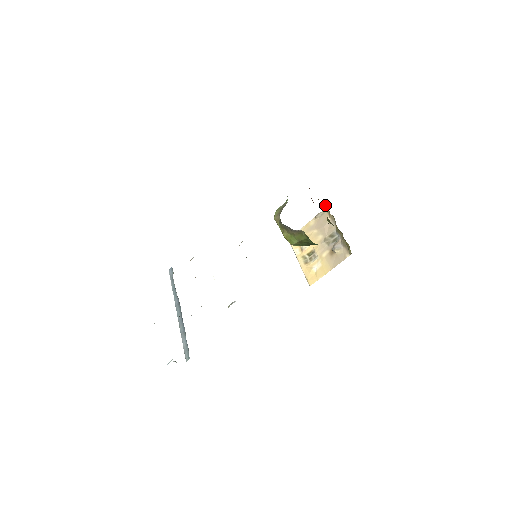
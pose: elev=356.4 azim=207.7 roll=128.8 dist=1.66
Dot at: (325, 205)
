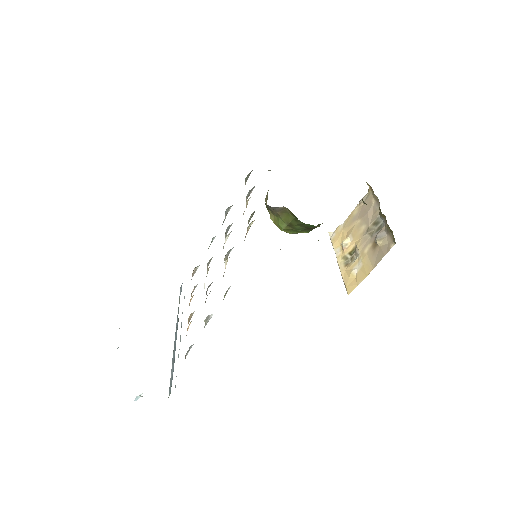
Dot at: (368, 184)
